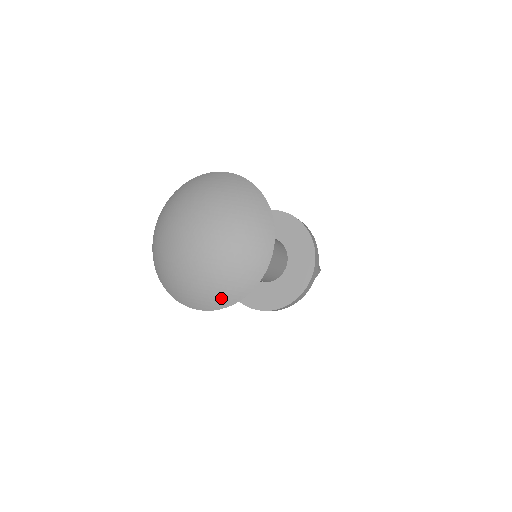
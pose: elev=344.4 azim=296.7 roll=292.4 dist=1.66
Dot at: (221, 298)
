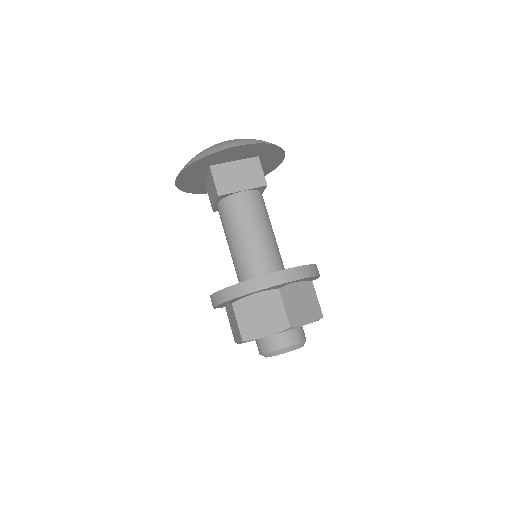
Dot at: occluded
